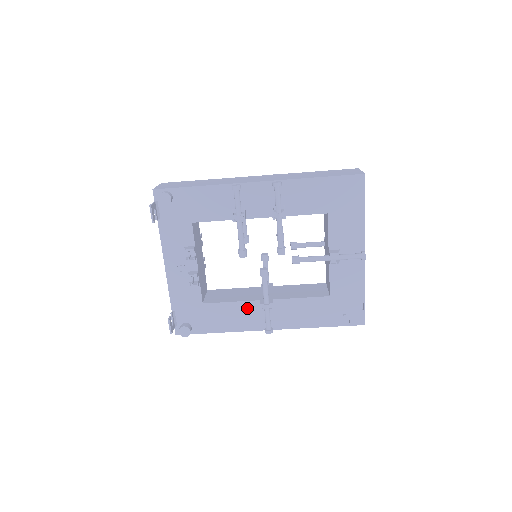
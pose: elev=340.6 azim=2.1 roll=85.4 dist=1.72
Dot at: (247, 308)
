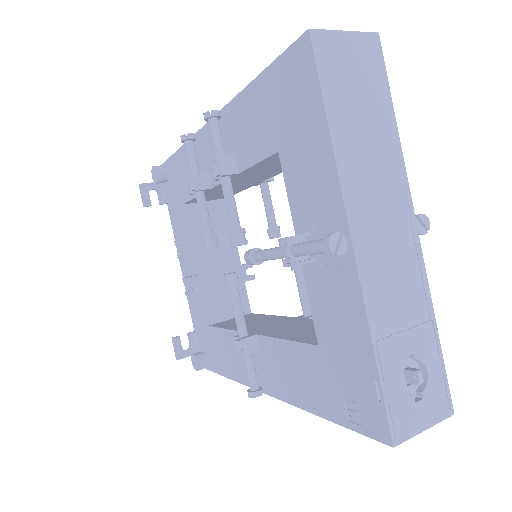
Dot at: occluded
